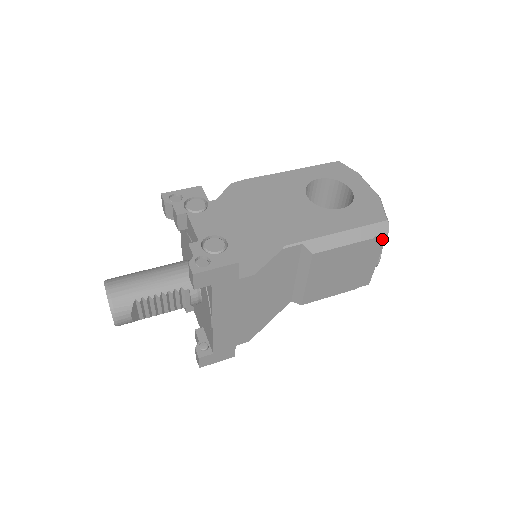
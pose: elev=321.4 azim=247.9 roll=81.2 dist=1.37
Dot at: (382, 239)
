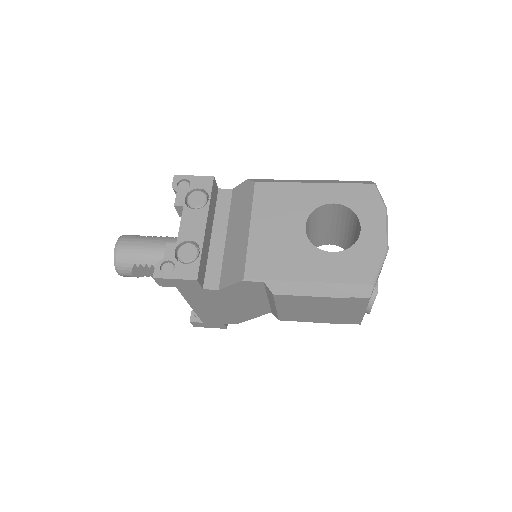
Dot at: (363, 300)
